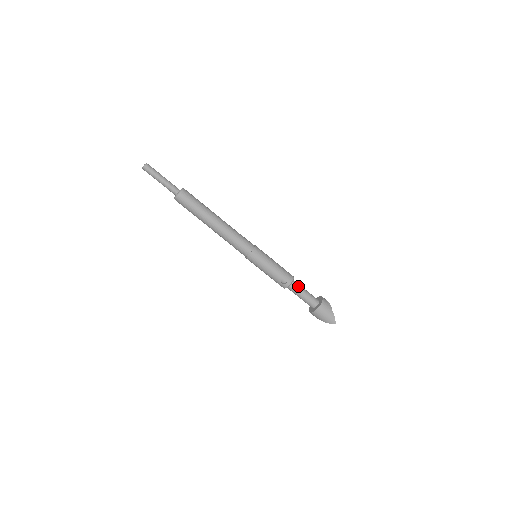
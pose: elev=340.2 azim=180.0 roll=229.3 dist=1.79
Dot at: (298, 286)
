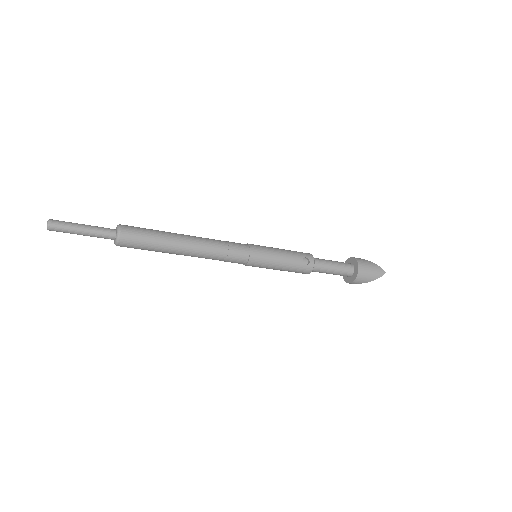
Dot at: (321, 260)
